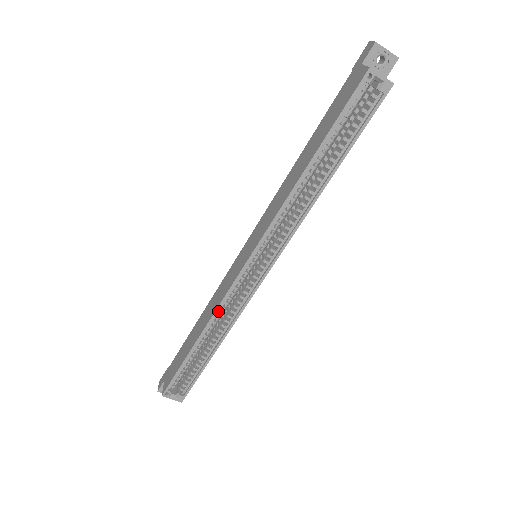
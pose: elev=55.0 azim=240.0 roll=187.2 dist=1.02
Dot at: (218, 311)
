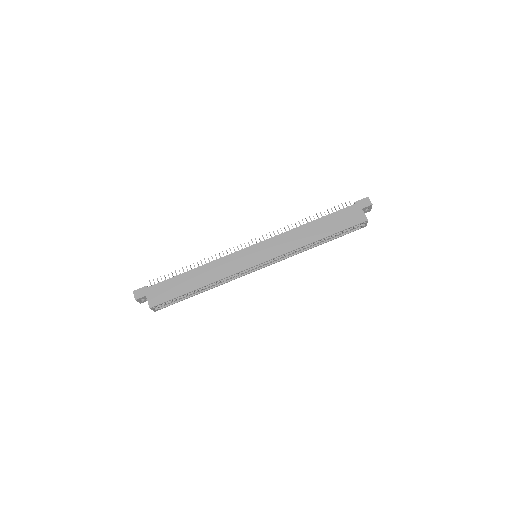
Dot at: (223, 278)
